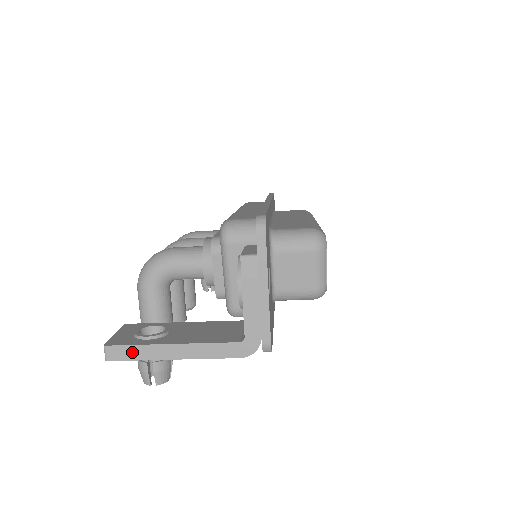
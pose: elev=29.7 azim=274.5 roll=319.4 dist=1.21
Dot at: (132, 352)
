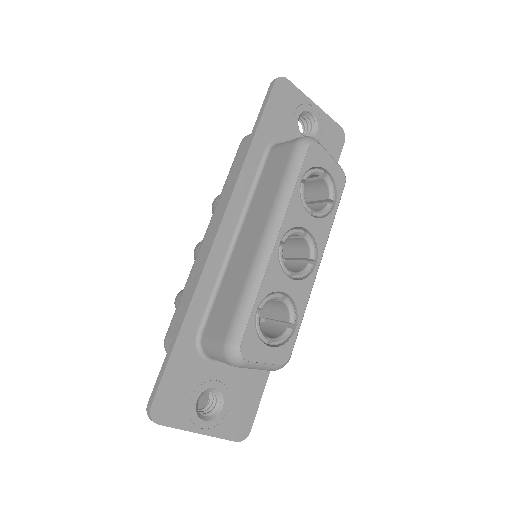
Dot at: occluded
